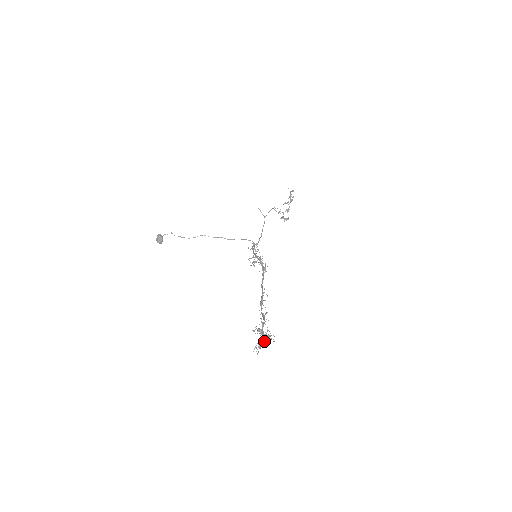
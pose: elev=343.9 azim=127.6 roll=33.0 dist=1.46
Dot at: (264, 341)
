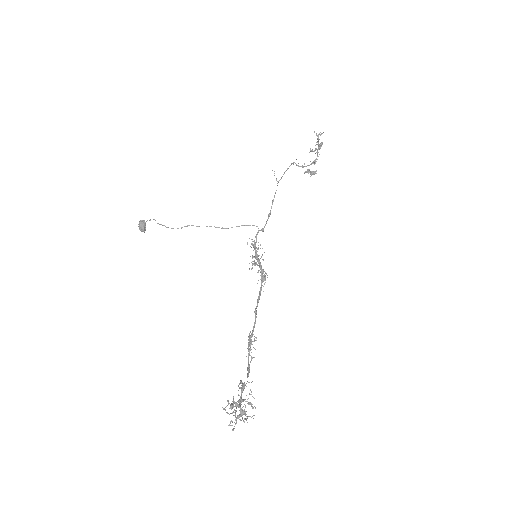
Dot at: (241, 415)
